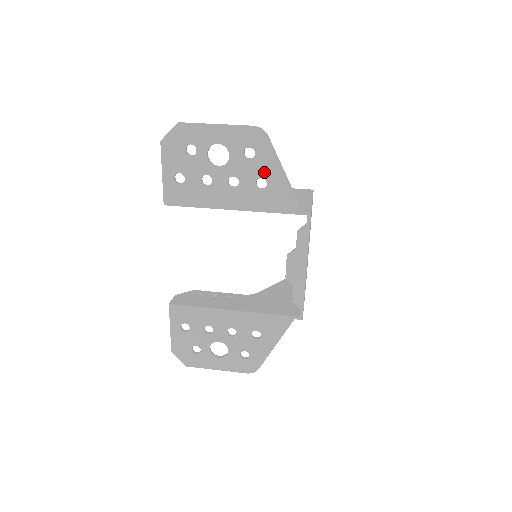
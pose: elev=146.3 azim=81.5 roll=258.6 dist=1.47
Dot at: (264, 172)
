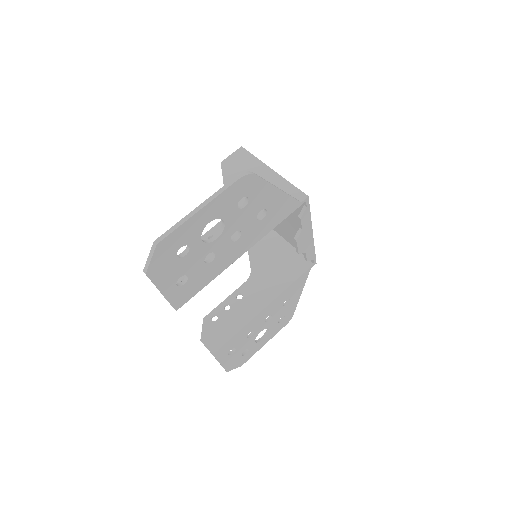
Dot at: (261, 205)
